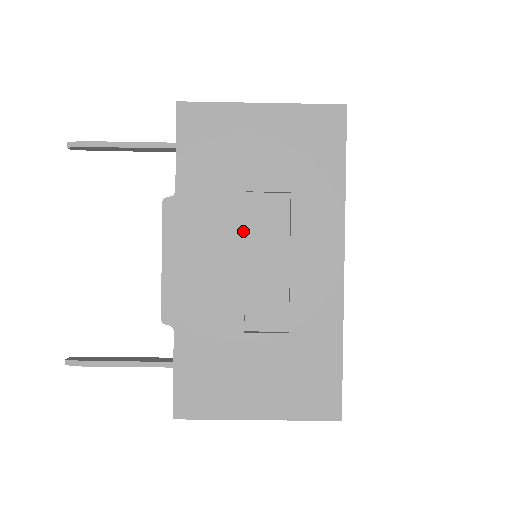
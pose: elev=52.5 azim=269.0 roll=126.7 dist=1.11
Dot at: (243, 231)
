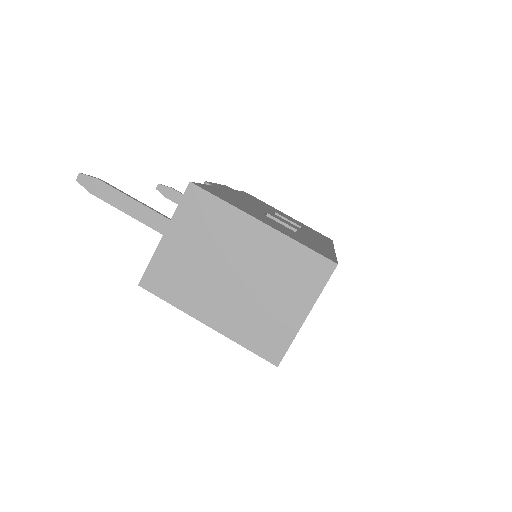
Dot at: (271, 212)
